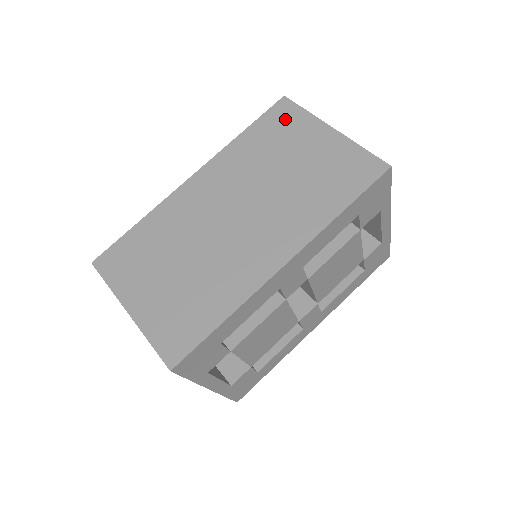
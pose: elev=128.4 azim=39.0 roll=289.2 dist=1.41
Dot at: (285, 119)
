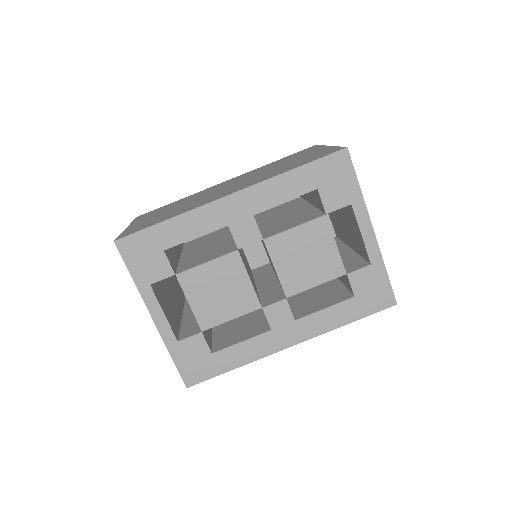
Dot at: (305, 151)
